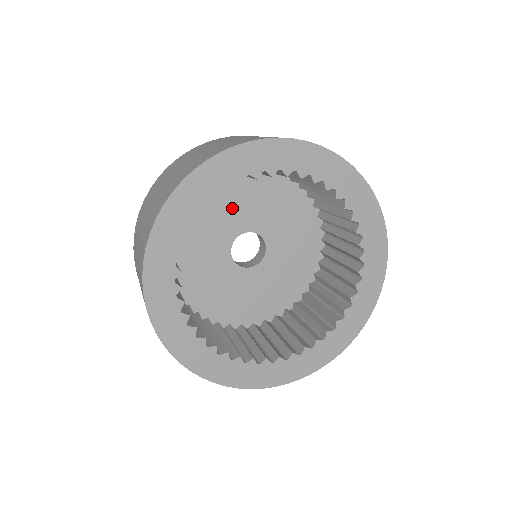
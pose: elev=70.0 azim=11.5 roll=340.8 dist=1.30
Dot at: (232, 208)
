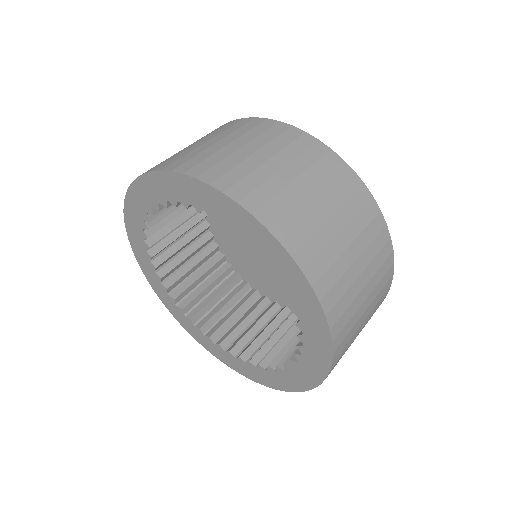
Dot at: occluded
